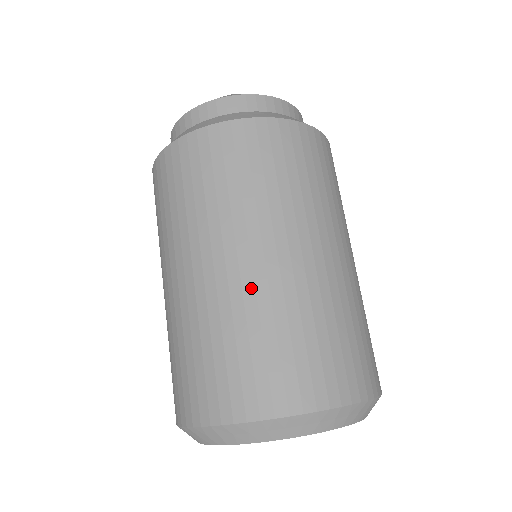
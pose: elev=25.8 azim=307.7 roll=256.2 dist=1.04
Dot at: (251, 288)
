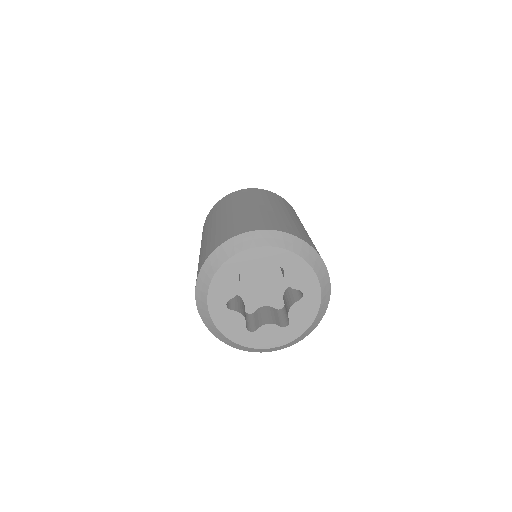
Dot at: (251, 210)
